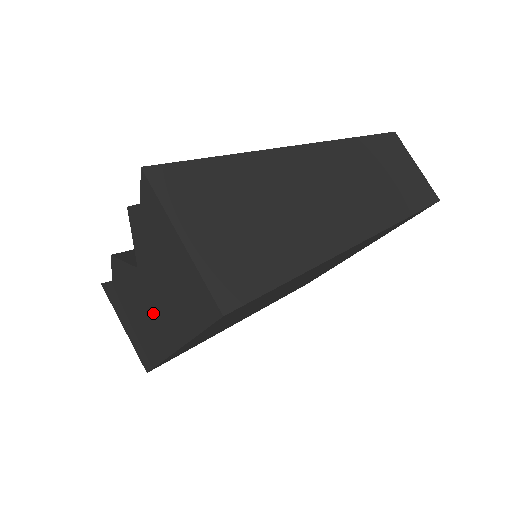
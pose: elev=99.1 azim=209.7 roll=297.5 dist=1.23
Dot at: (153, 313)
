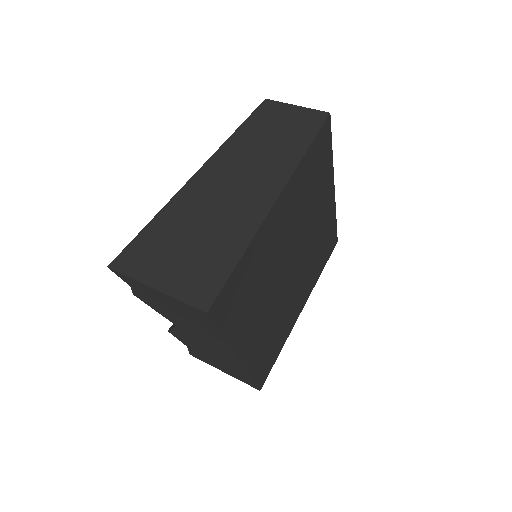
Dot at: (209, 346)
